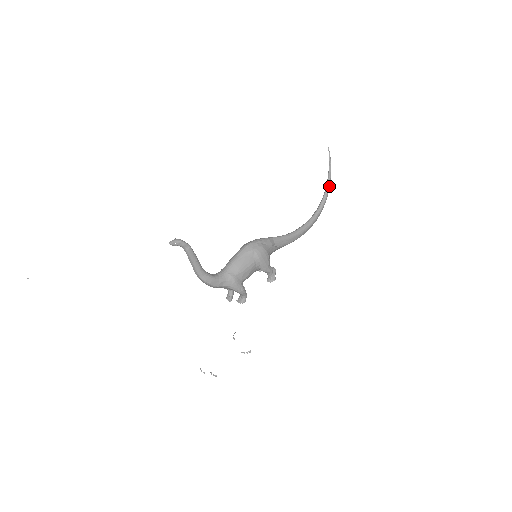
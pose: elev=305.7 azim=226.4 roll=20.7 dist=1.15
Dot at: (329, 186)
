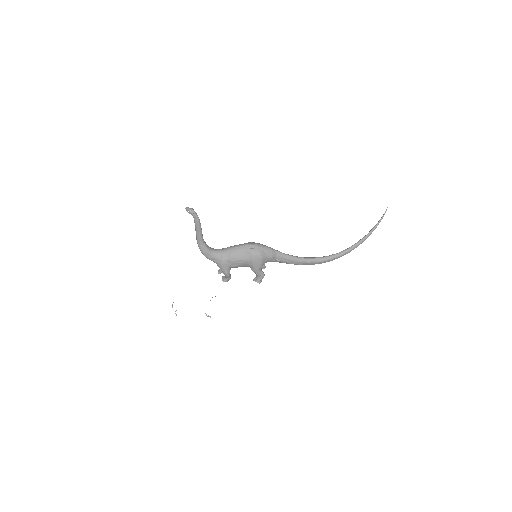
Dot at: (362, 242)
